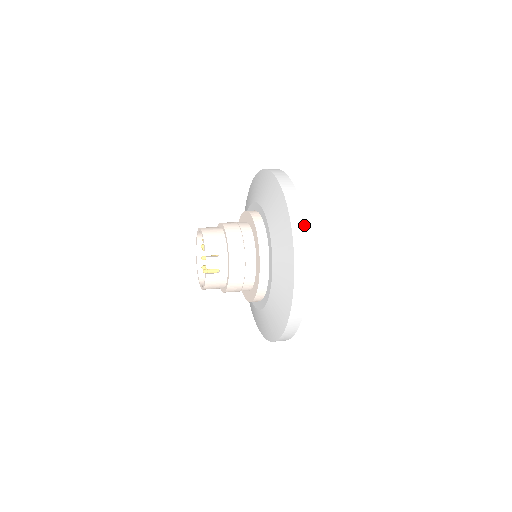
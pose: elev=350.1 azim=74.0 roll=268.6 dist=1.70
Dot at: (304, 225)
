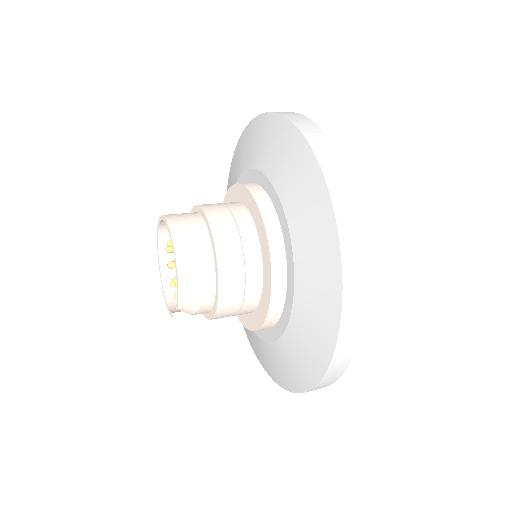
Dot at: (348, 364)
